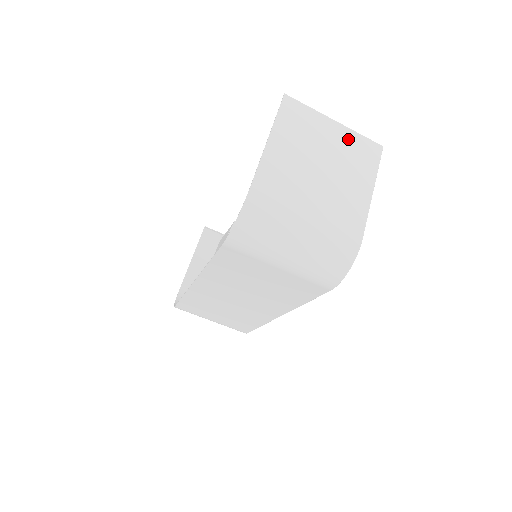
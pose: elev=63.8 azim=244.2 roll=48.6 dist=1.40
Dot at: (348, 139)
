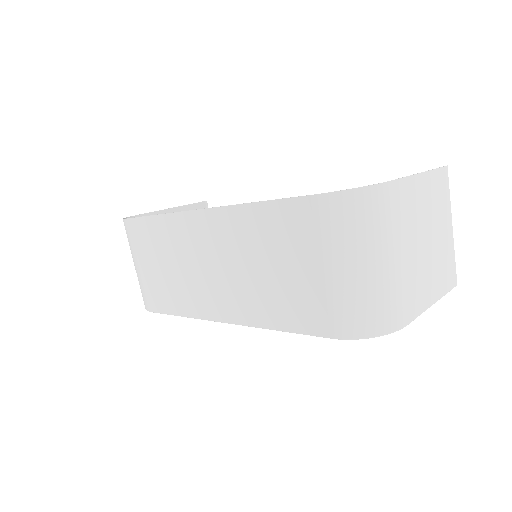
Dot at: (449, 249)
